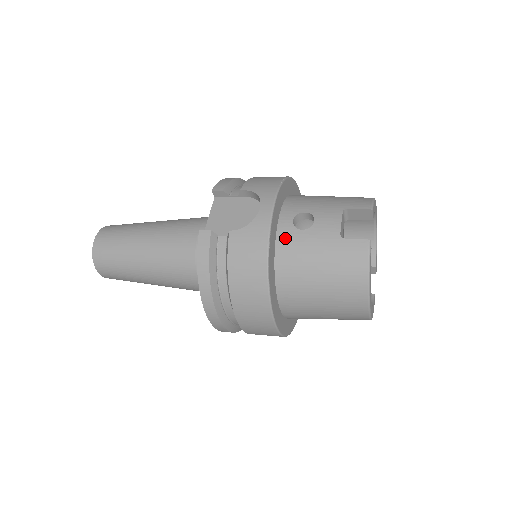
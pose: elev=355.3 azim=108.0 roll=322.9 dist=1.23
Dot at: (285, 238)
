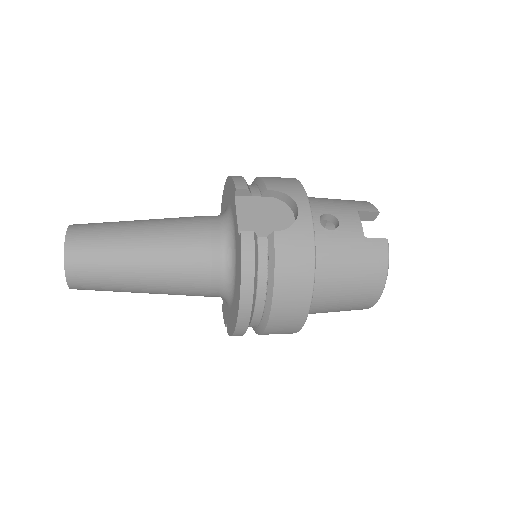
Dot at: (318, 238)
